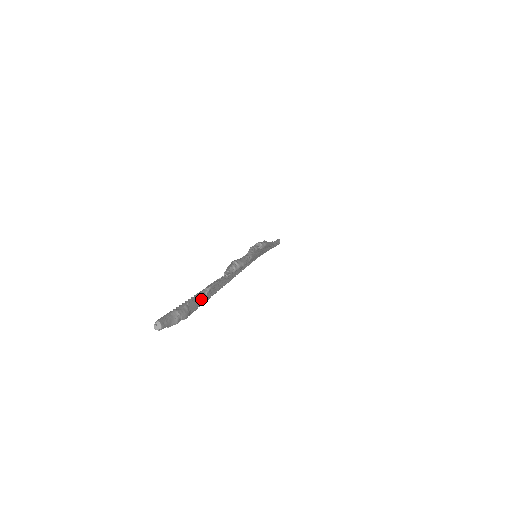
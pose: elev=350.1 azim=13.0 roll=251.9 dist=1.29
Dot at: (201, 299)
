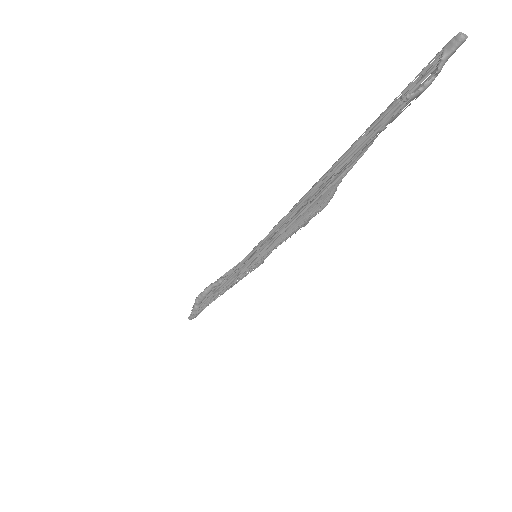
Dot at: (386, 125)
